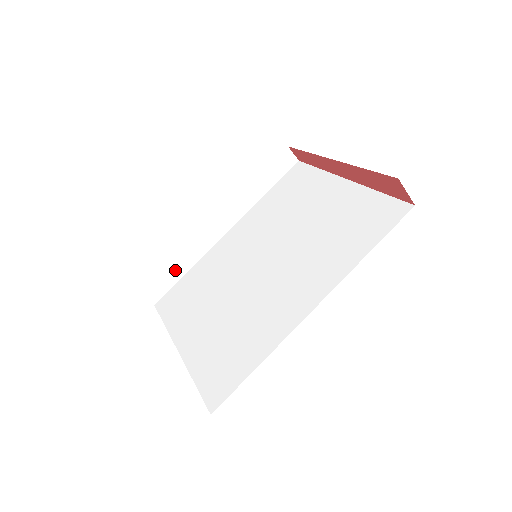
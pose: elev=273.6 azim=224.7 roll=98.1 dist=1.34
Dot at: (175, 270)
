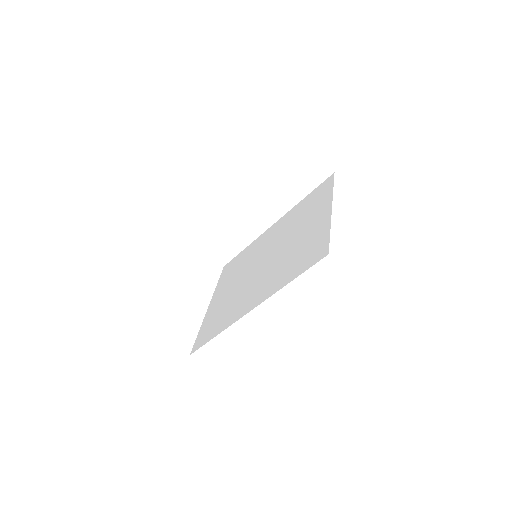
Dot at: (236, 245)
